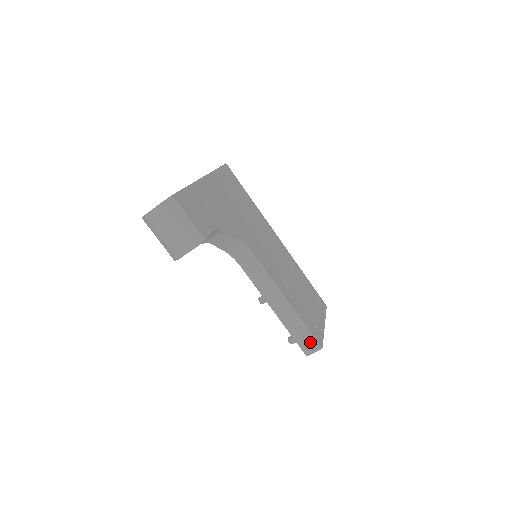
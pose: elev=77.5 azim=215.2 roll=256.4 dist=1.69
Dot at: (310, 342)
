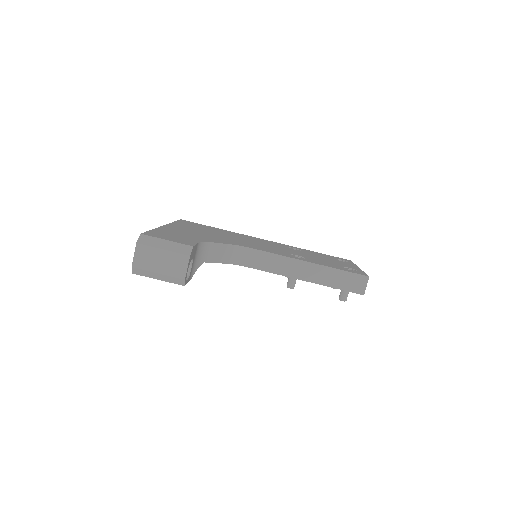
Dot at: (355, 280)
